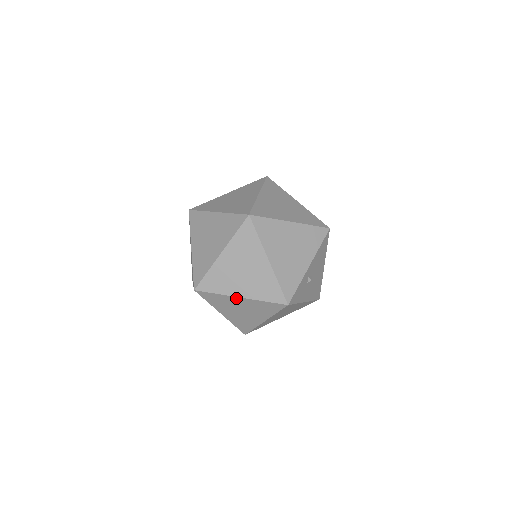
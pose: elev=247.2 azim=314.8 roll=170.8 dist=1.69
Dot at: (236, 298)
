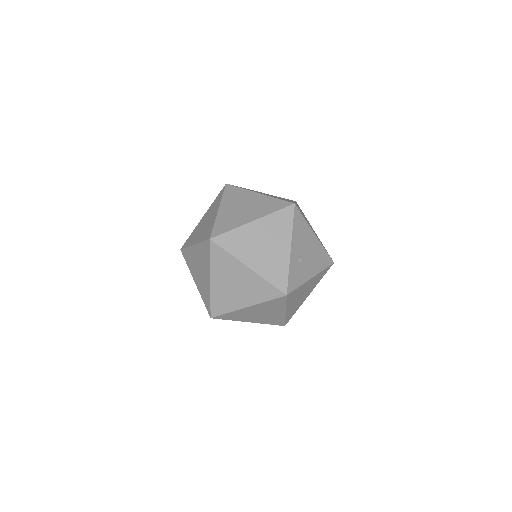
Dot at: (245, 309)
